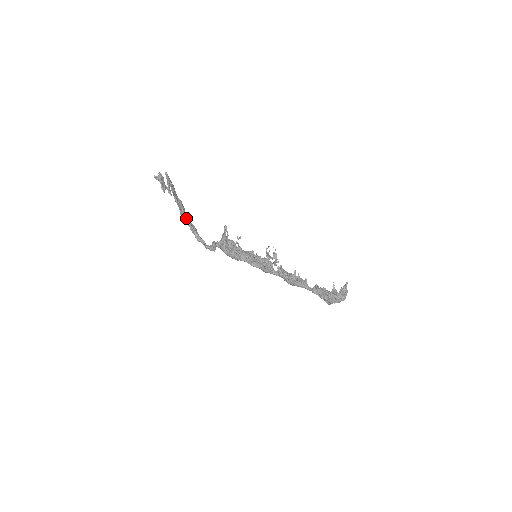
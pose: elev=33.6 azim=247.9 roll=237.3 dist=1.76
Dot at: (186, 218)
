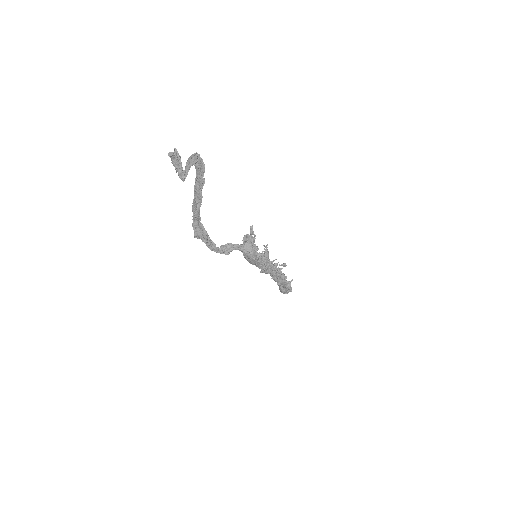
Dot at: (199, 213)
